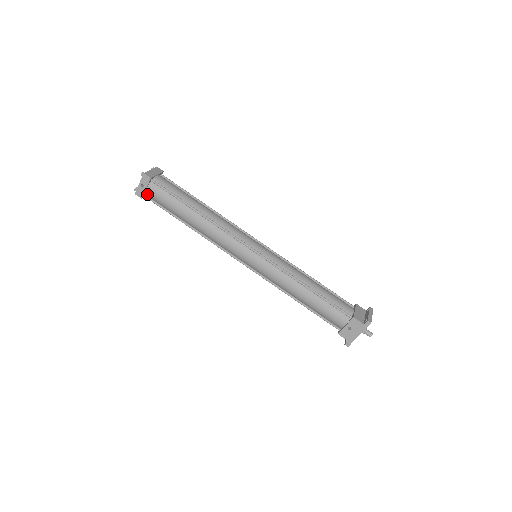
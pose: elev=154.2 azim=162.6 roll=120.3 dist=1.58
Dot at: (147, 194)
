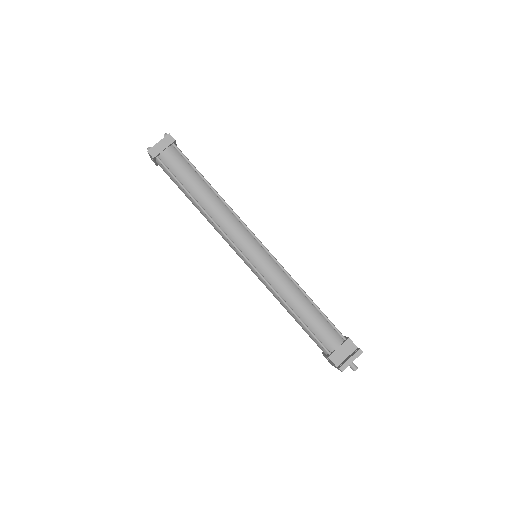
Dot at: occluded
